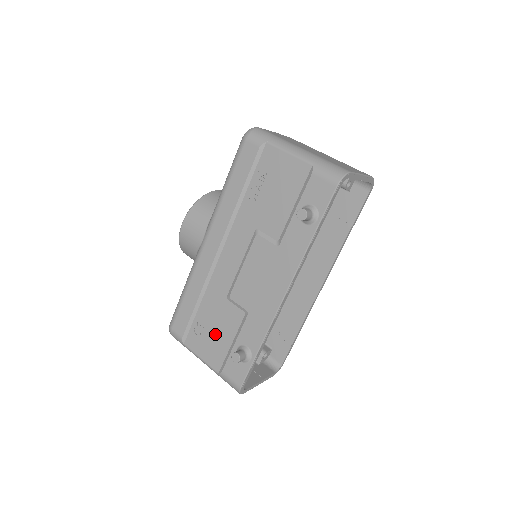
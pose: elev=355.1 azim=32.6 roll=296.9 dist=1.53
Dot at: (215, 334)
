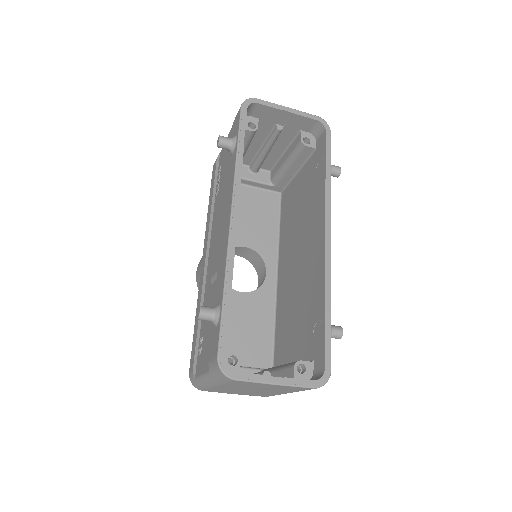
Dot at: (207, 331)
